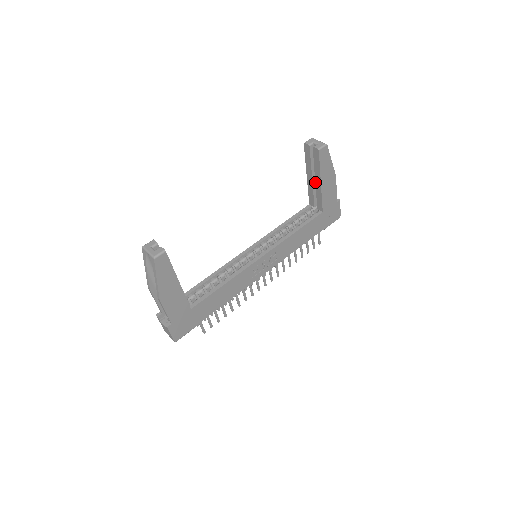
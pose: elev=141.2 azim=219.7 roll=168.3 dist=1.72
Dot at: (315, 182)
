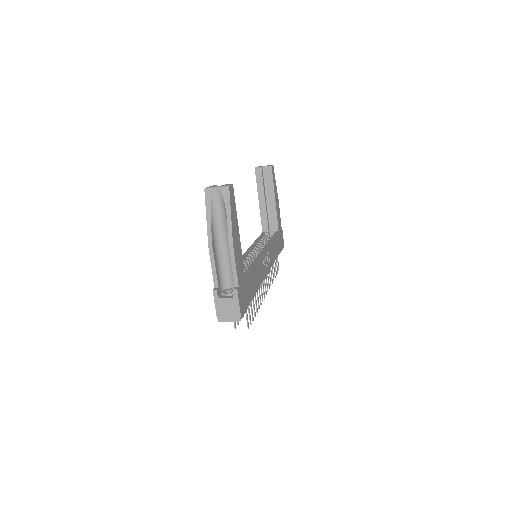
Dot at: (269, 202)
